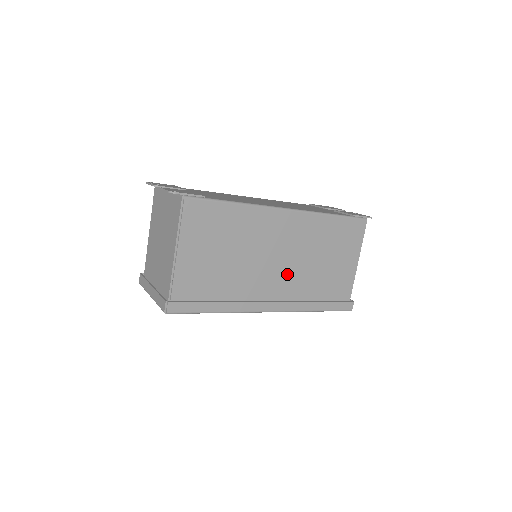
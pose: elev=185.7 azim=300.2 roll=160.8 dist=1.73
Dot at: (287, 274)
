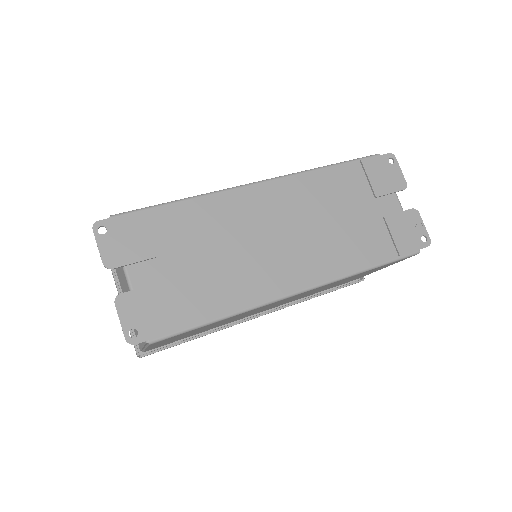
Dot at: occluded
